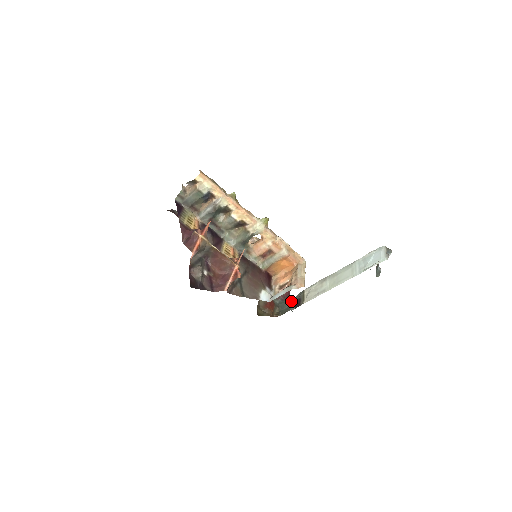
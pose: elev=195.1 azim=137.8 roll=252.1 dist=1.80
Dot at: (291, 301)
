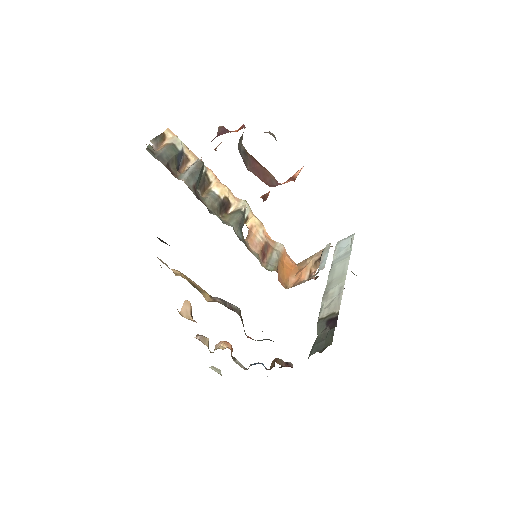
Dot at: (320, 337)
